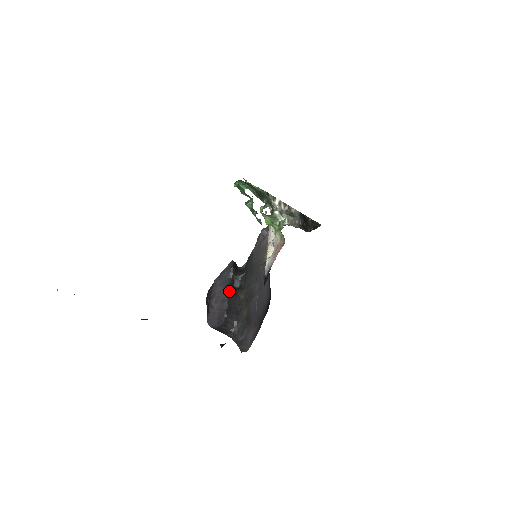
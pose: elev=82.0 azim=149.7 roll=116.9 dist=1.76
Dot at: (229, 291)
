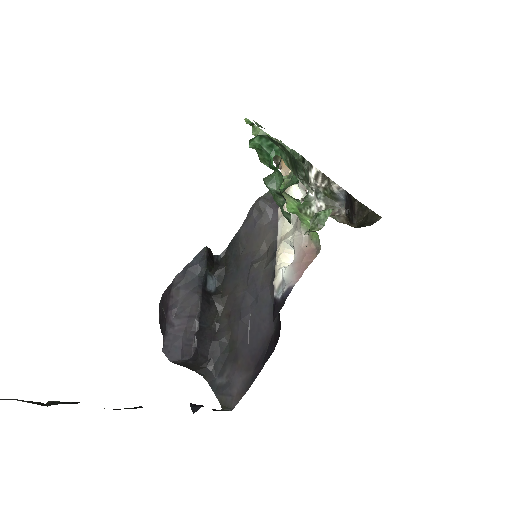
Dot at: (201, 301)
